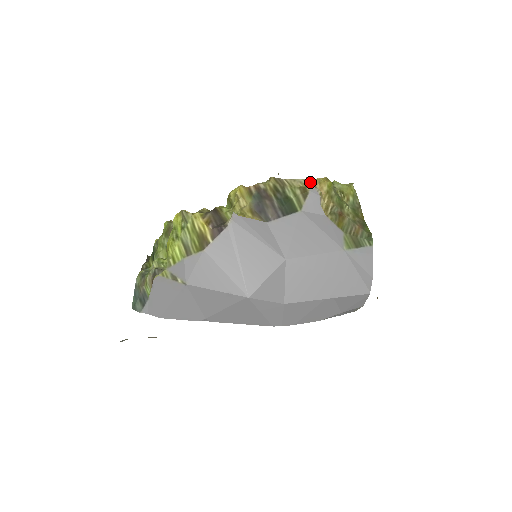
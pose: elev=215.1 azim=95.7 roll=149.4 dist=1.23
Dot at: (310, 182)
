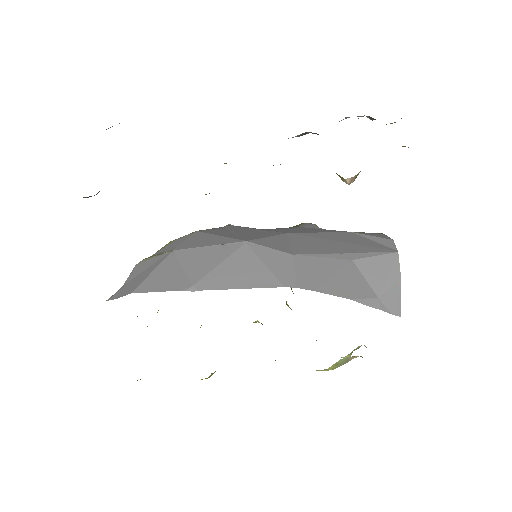
Dot at: occluded
